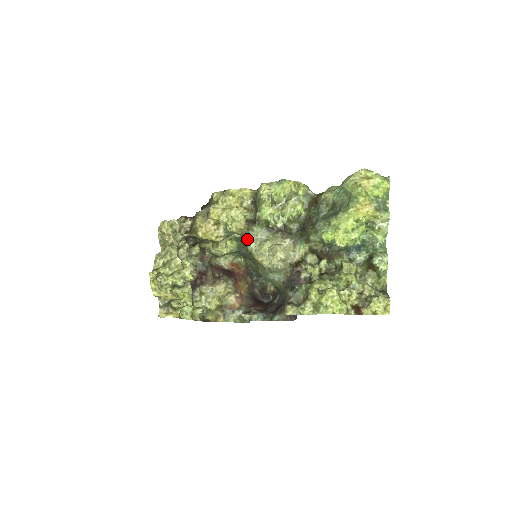
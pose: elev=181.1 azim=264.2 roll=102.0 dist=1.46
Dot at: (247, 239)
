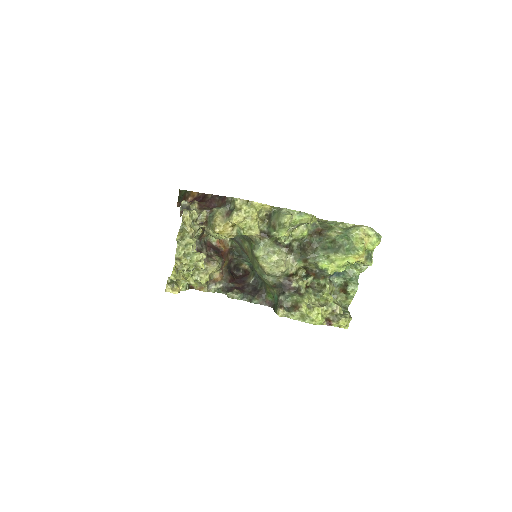
Dot at: (253, 242)
